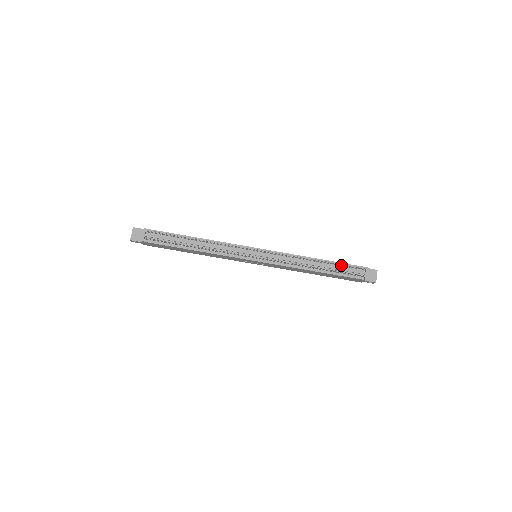
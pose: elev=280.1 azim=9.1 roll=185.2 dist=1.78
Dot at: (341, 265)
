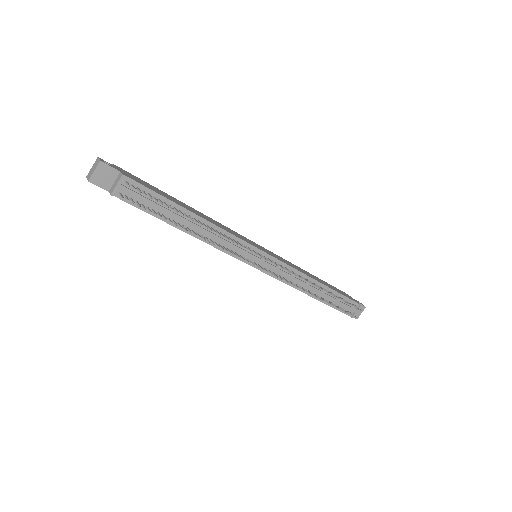
Dot at: (340, 297)
